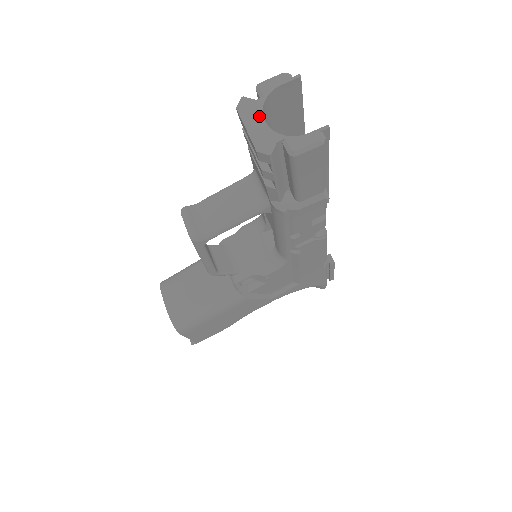
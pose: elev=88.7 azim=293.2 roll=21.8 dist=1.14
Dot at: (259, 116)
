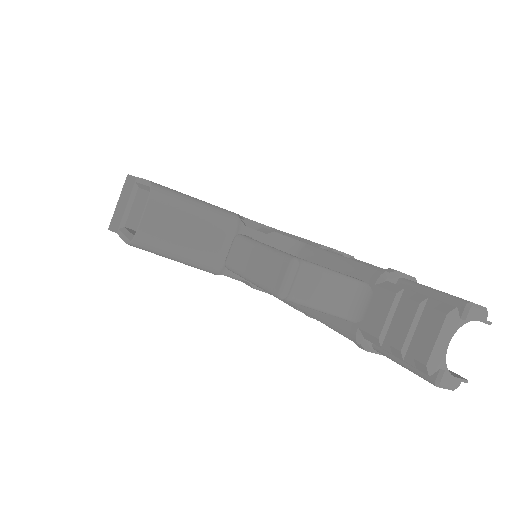
Dot at: (450, 336)
